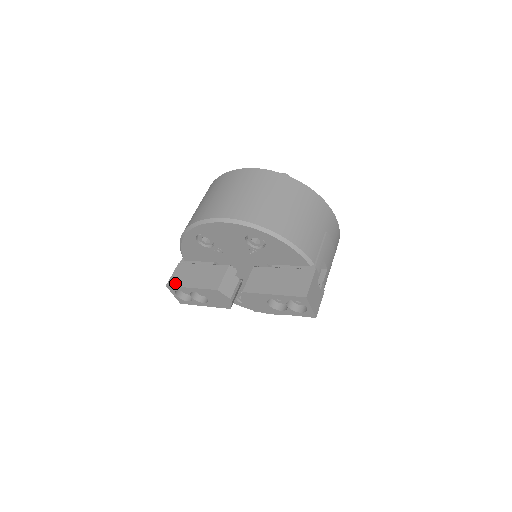
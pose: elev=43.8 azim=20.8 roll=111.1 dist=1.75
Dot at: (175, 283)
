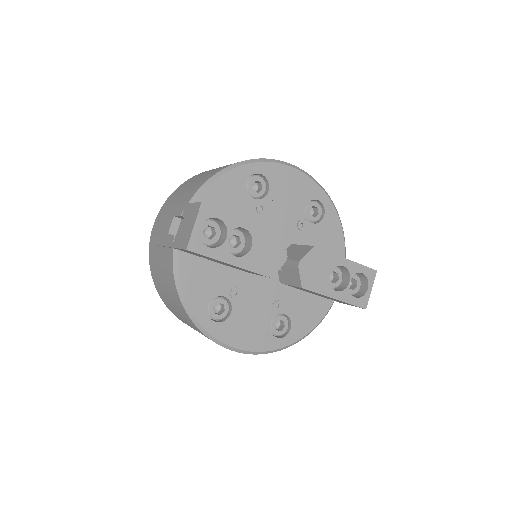
Dot at: (214, 207)
